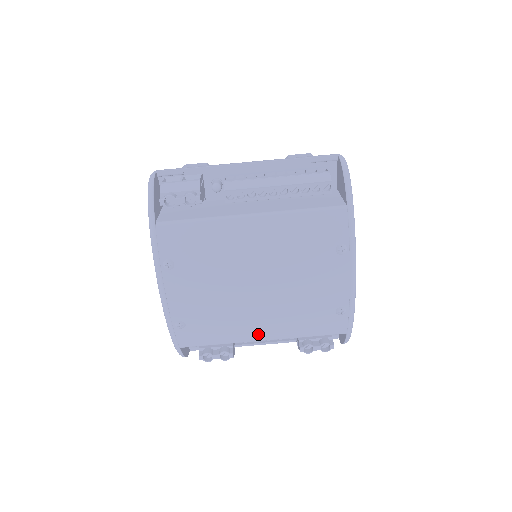
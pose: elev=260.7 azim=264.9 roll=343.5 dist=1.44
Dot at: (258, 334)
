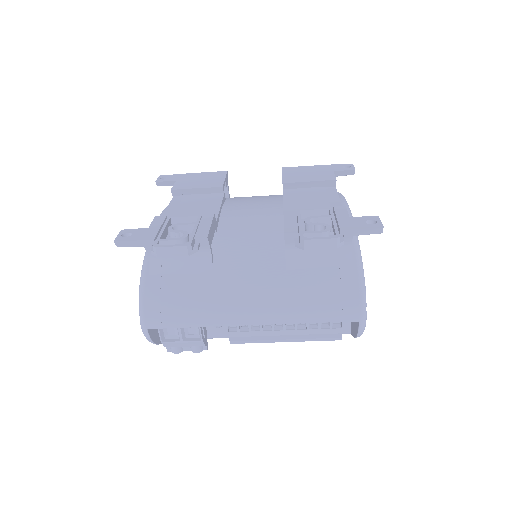
Dot at: occluded
